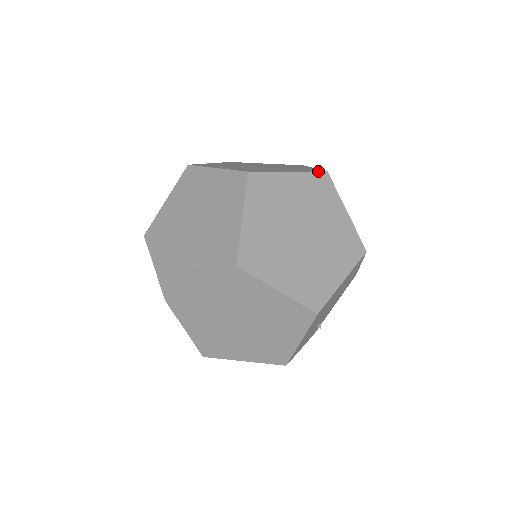
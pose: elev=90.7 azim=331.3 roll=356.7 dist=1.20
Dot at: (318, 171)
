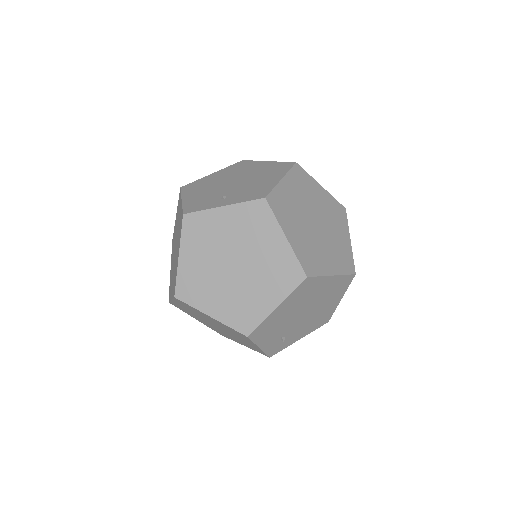
Dot at: occluded
